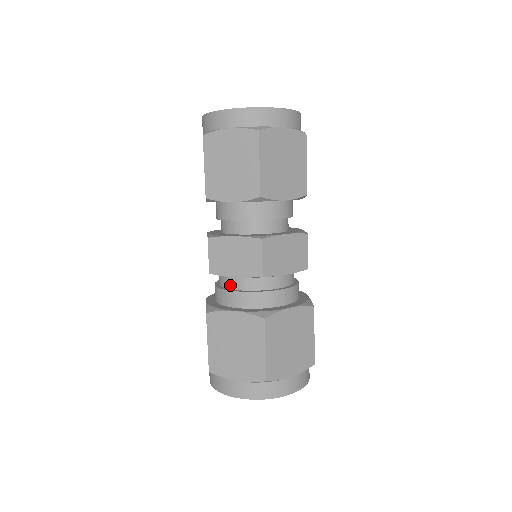
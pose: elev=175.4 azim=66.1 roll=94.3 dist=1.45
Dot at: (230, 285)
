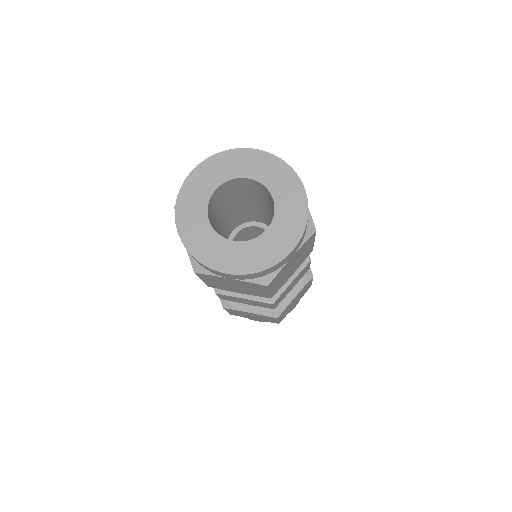
Dot at: occluded
